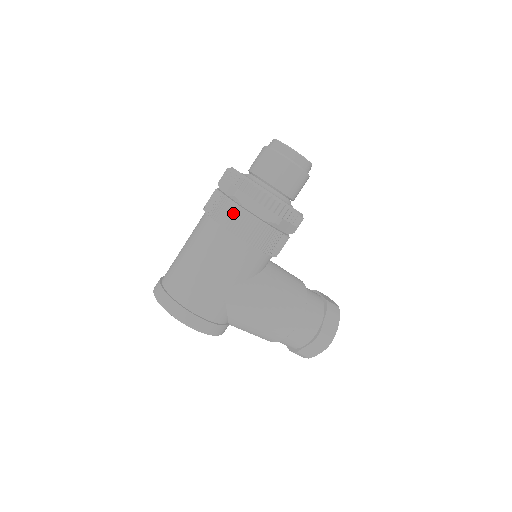
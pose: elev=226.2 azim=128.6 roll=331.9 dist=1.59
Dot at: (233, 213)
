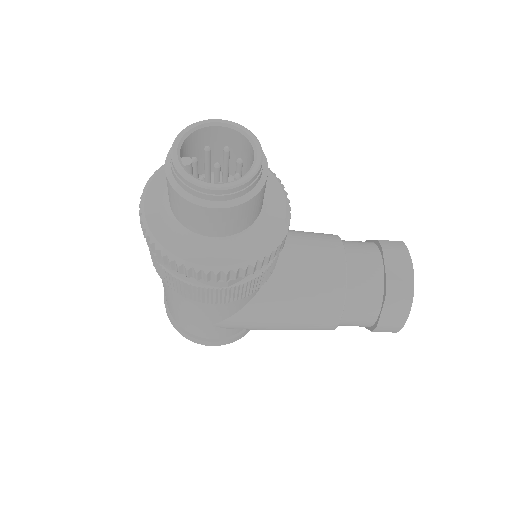
Dot at: (165, 274)
